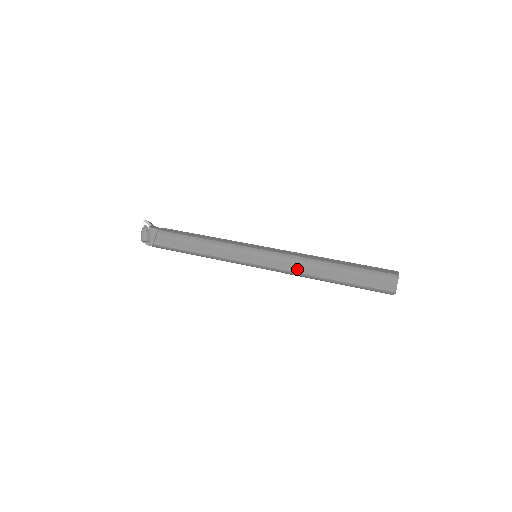
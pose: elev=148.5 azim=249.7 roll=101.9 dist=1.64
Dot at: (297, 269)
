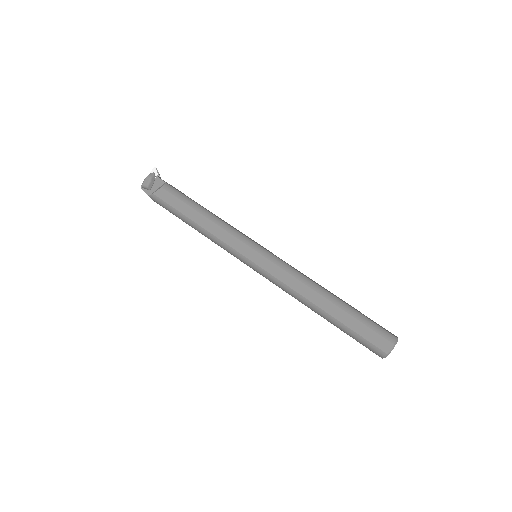
Dot at: (296, 286)
